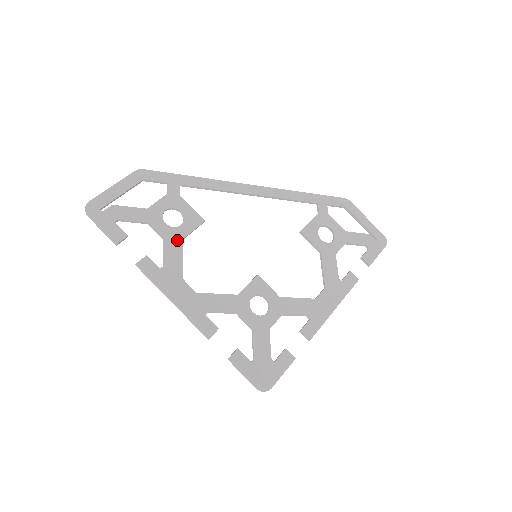
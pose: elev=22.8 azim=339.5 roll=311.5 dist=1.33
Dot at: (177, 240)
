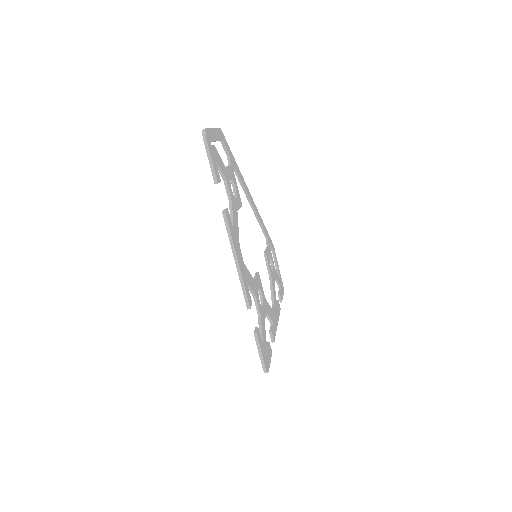
Dot at: (236, 209)
